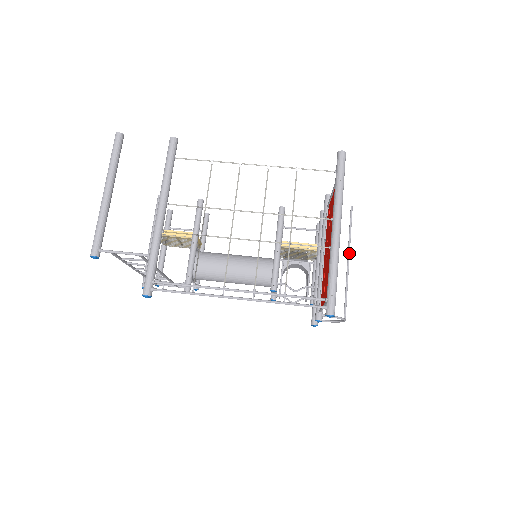
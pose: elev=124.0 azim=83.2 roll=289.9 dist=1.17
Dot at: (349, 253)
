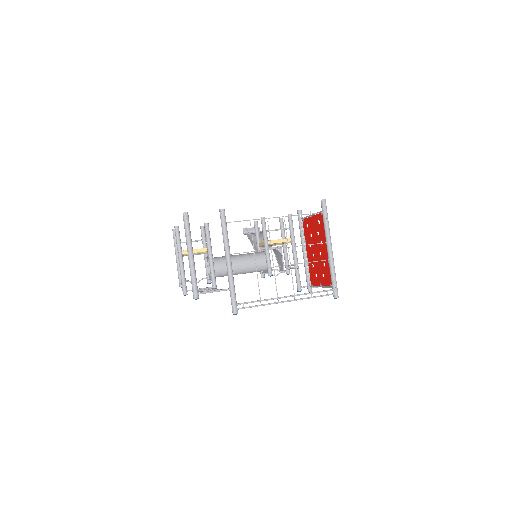
Dot at: occluded
